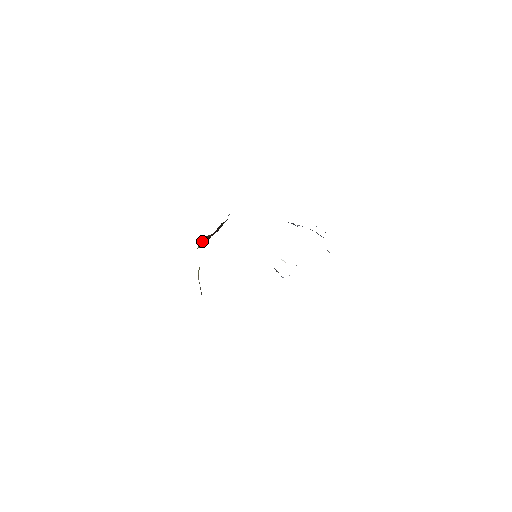
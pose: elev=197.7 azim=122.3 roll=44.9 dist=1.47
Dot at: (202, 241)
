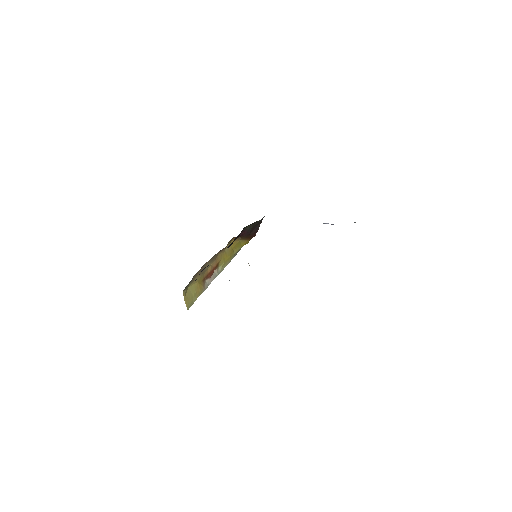
Dot at: (244, 239)
